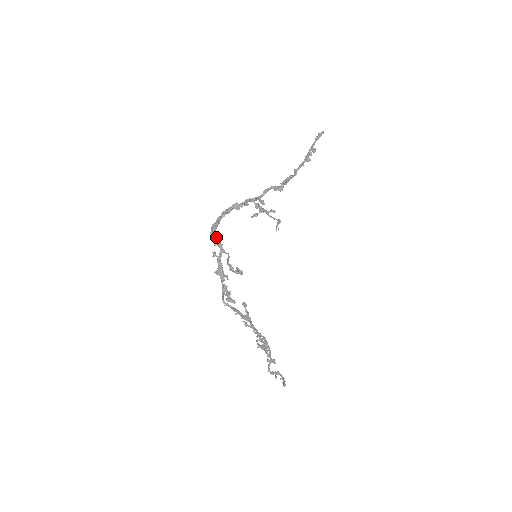
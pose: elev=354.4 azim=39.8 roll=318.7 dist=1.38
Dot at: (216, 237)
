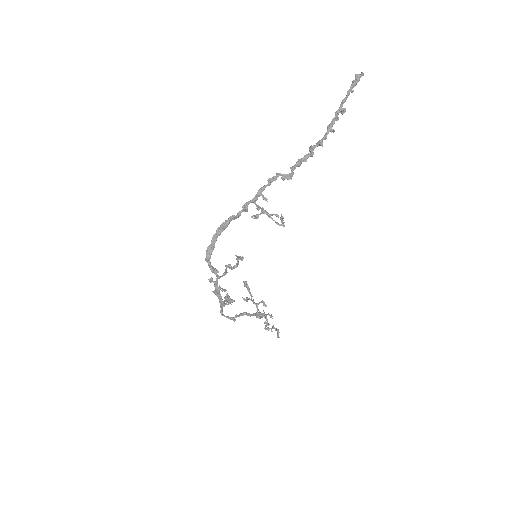
Dot at: (211, 268)
